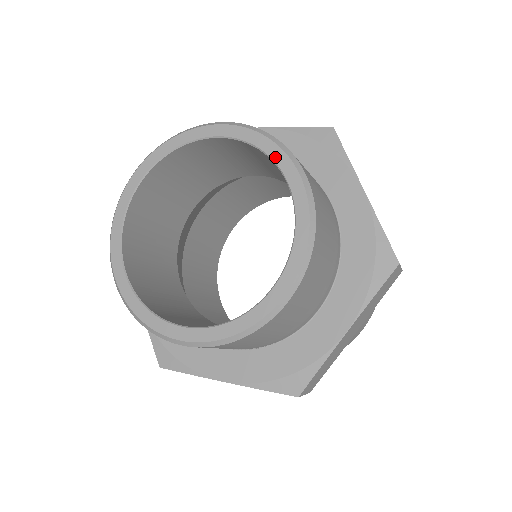
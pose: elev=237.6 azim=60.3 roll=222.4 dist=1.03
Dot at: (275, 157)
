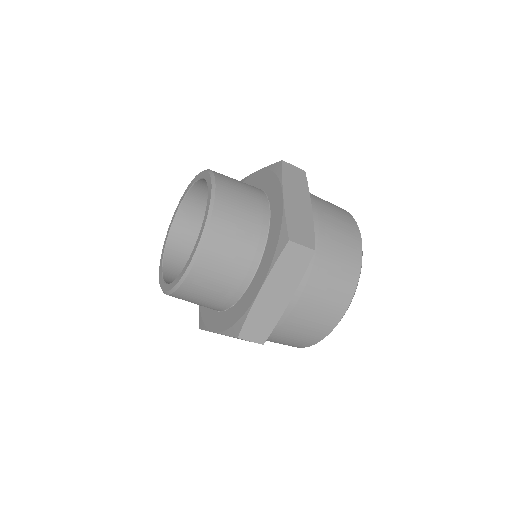
Dot at: (208, 183)
